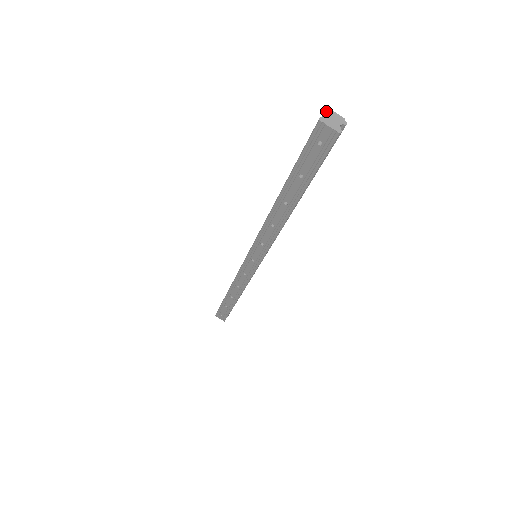
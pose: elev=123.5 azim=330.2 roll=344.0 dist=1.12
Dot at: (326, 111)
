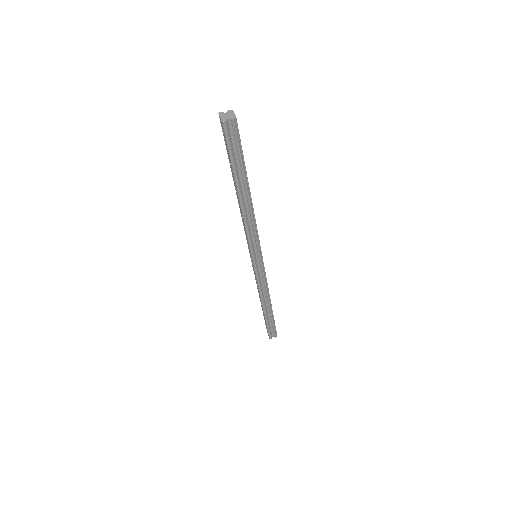
Dot at: (229, 110)
